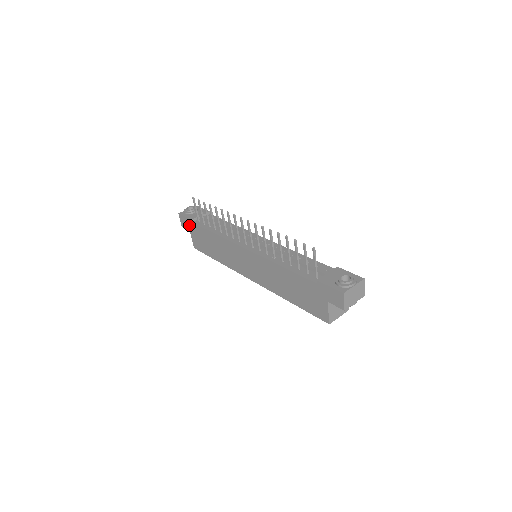
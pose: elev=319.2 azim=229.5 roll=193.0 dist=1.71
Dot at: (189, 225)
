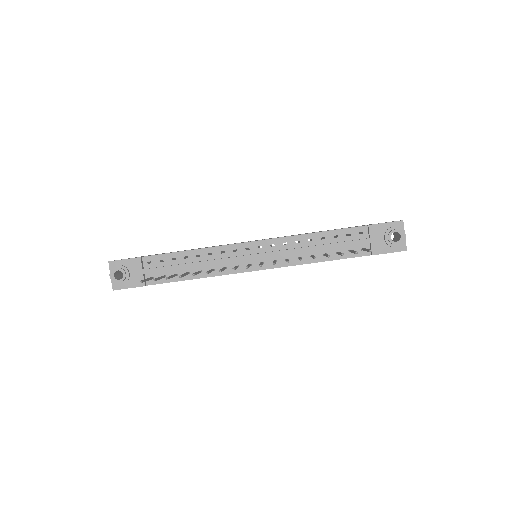
Dot at: occluded
